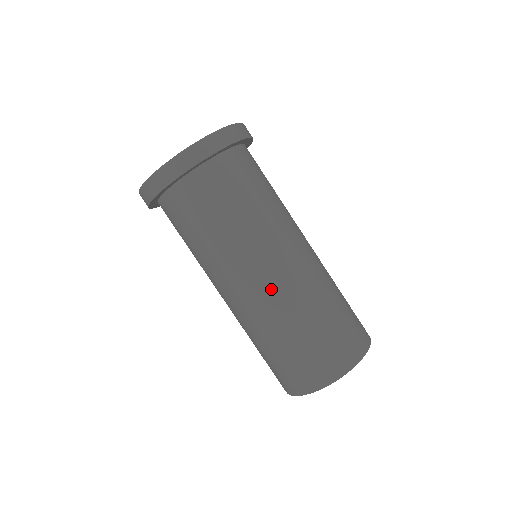
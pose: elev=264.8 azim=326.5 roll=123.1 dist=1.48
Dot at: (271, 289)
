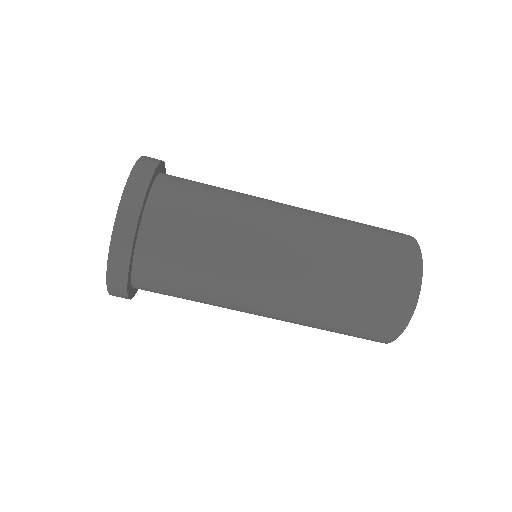
Dot at: occluded
